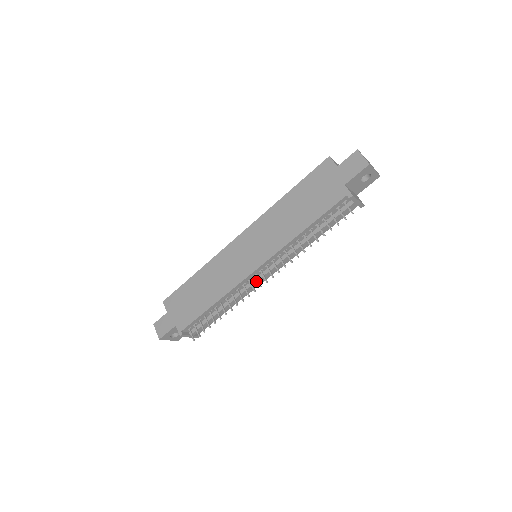
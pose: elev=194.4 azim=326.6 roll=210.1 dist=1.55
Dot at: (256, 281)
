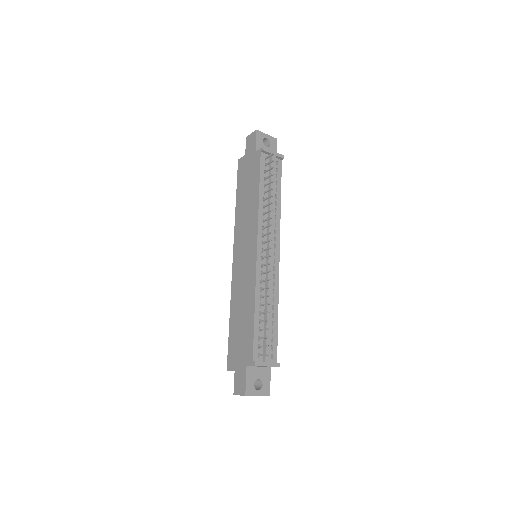
Dot at: (268, 262)
